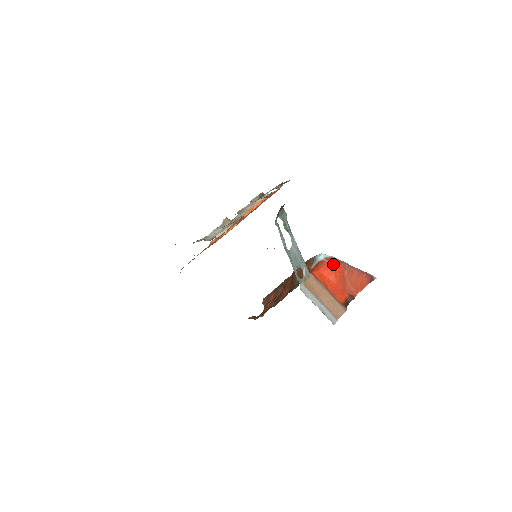
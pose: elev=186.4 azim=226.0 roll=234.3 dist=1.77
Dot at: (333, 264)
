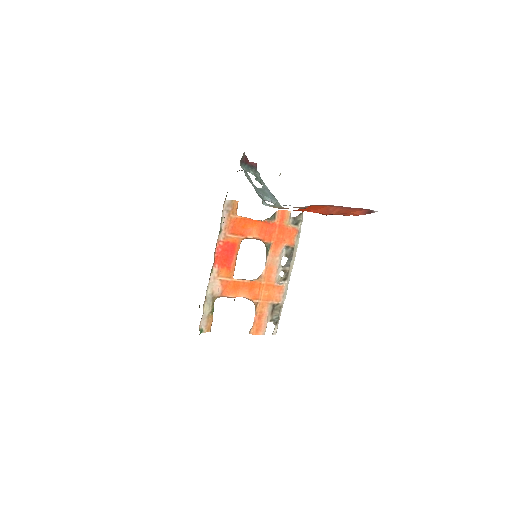
Dot at: occluded
